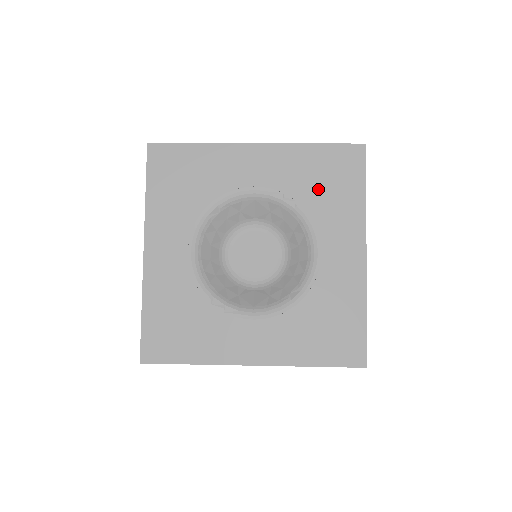
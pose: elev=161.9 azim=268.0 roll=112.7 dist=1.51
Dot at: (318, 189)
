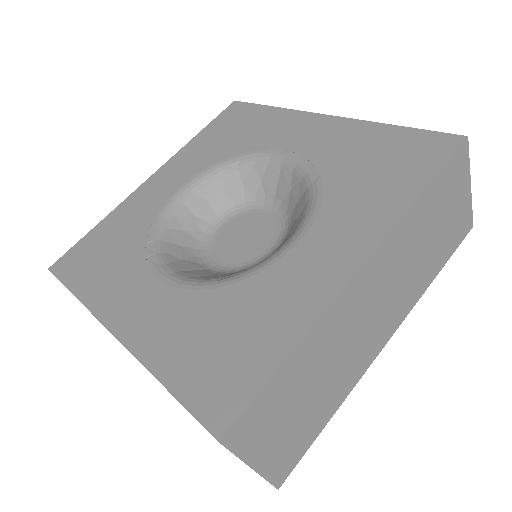
Dot at: (357, 170)
